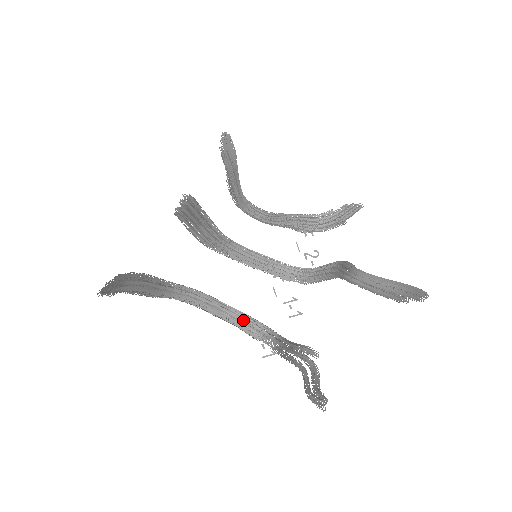
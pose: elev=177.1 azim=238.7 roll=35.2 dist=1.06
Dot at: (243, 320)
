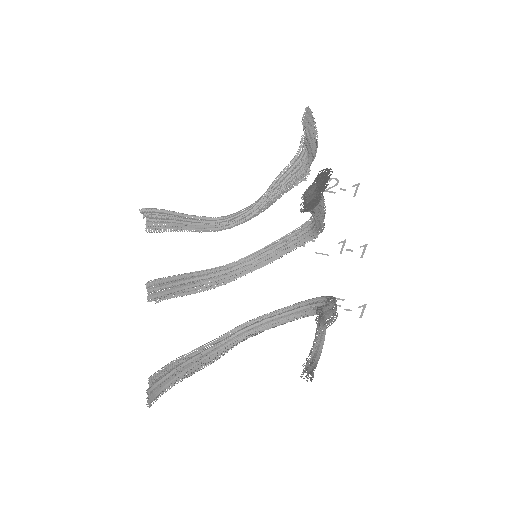
Dot at: (305, 308)
